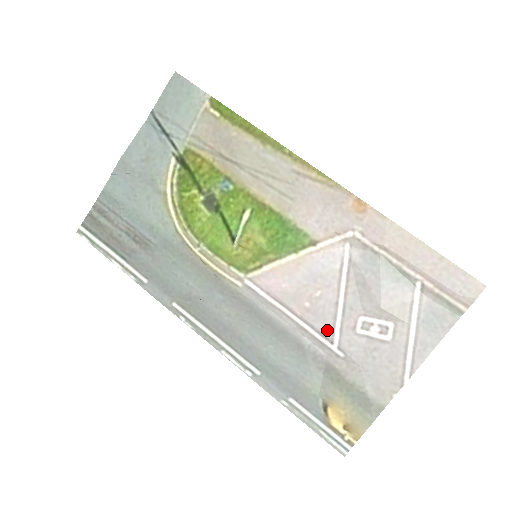
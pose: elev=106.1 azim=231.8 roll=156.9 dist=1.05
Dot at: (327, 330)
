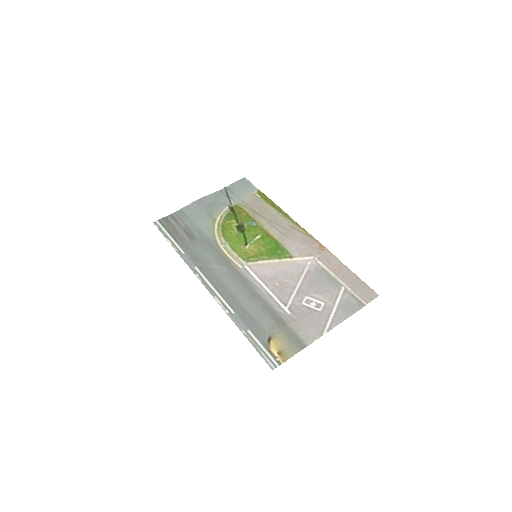
Dot at: (285, 299)
